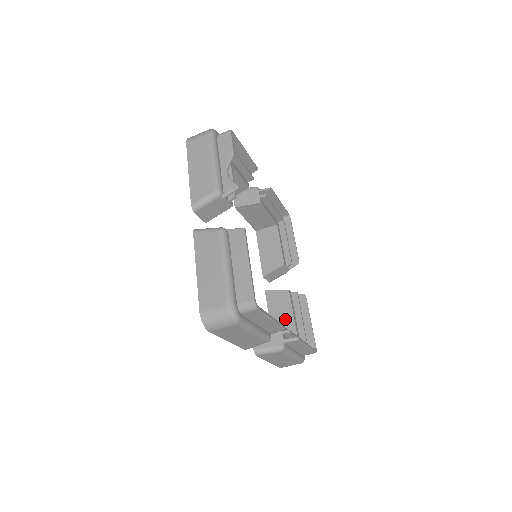
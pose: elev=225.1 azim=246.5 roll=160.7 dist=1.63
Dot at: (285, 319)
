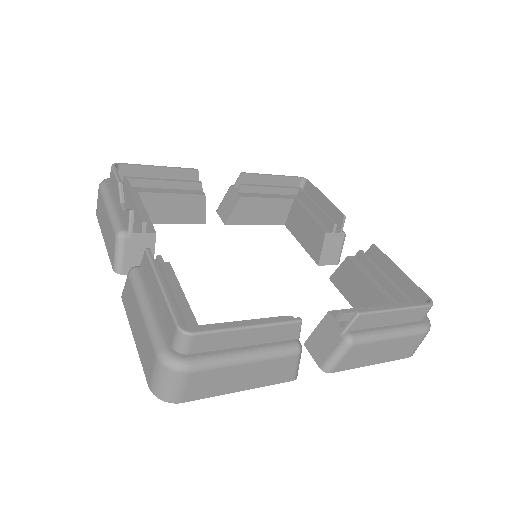
Dot at: (366, 294)
